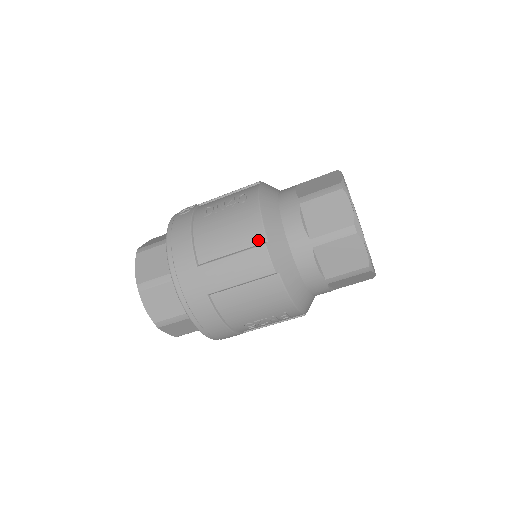
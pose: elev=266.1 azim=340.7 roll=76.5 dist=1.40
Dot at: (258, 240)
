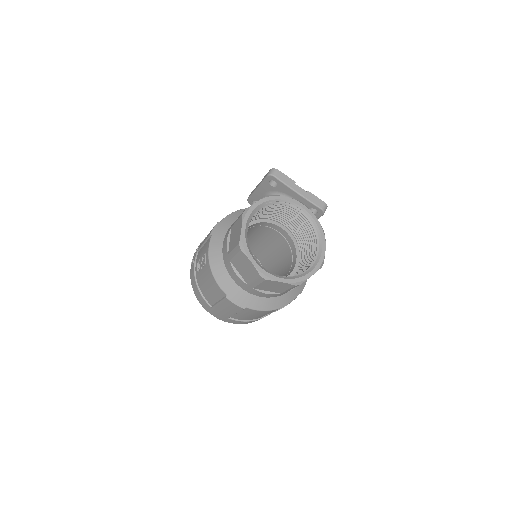
Dot at: (222, 294)
